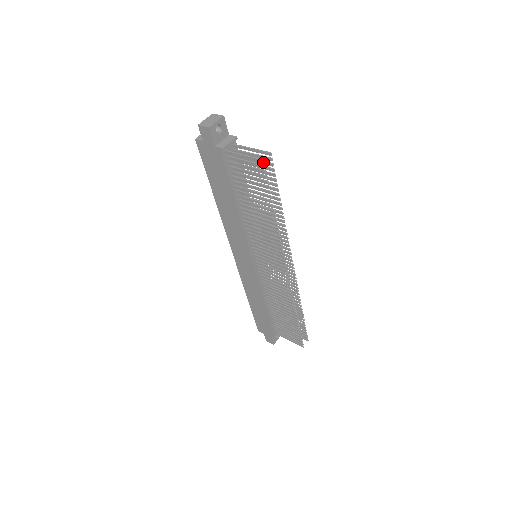
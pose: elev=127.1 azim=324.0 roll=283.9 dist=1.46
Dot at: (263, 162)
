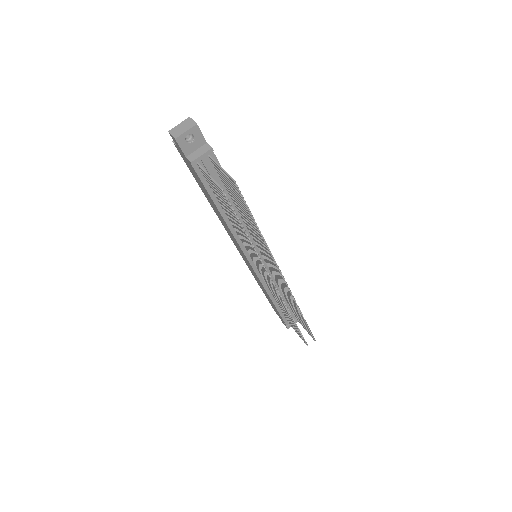
Dot at: (222, 192)
